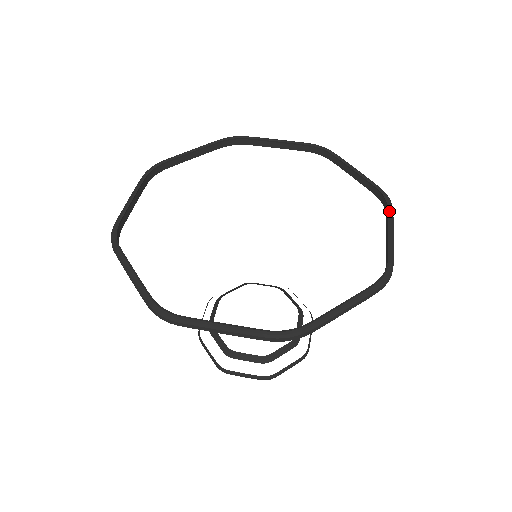
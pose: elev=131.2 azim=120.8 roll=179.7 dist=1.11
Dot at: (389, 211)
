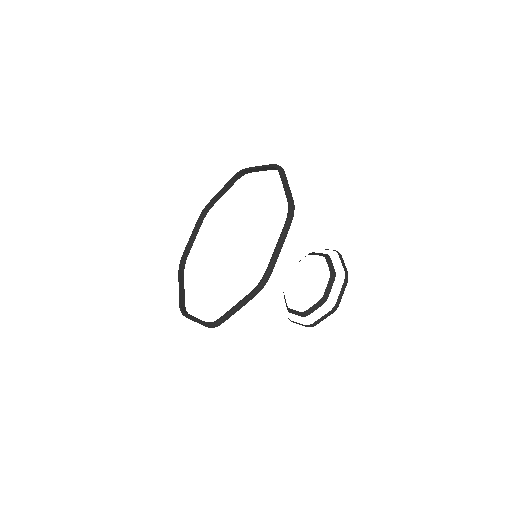
Dot at: (279, 174)
